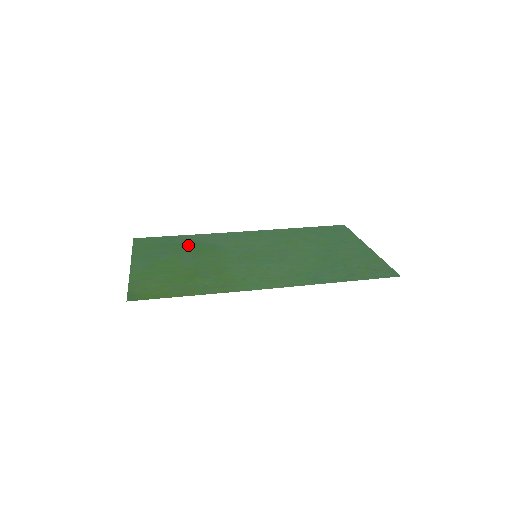
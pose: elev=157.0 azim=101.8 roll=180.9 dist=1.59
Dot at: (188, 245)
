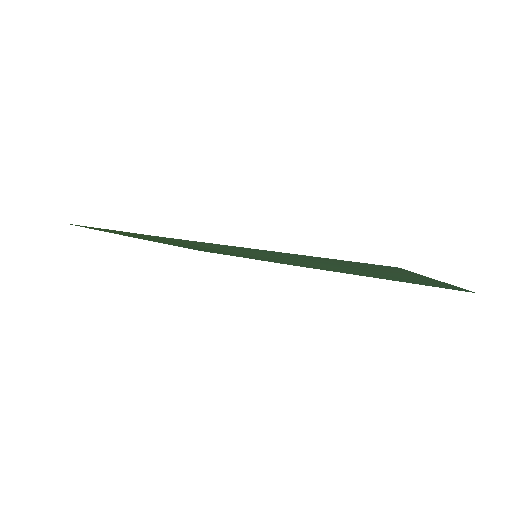
Dot at: (224, 253)
